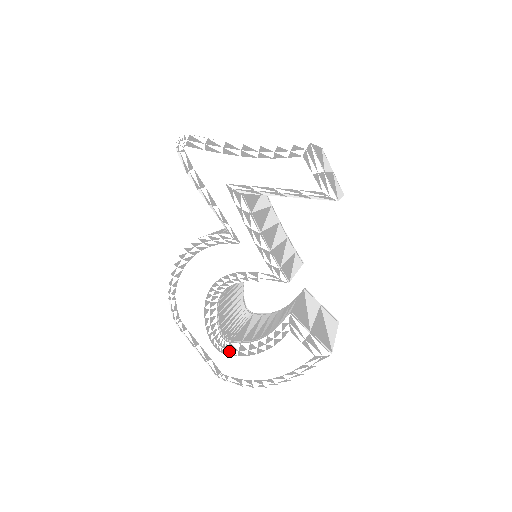
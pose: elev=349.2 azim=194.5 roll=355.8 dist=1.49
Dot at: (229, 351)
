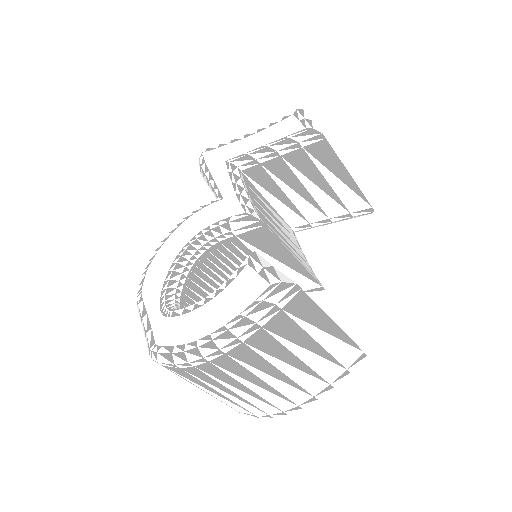
Dot at: (174, 312)
